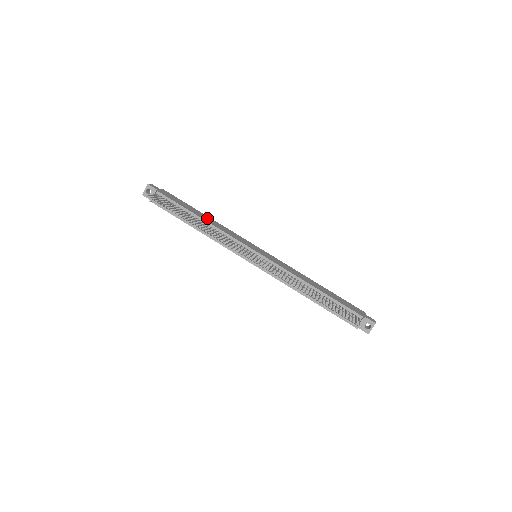
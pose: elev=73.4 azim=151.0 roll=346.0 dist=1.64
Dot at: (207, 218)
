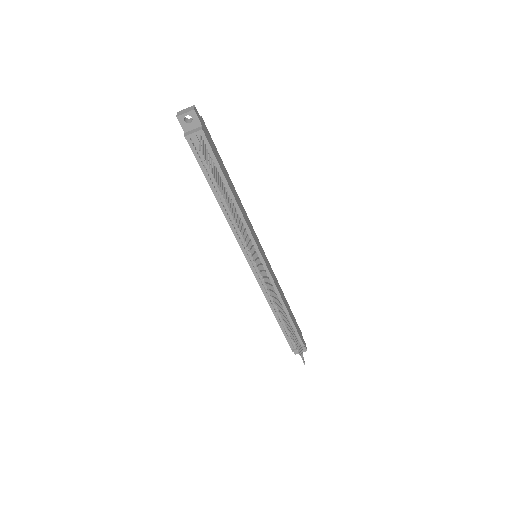
Dot at: (234, 190)
